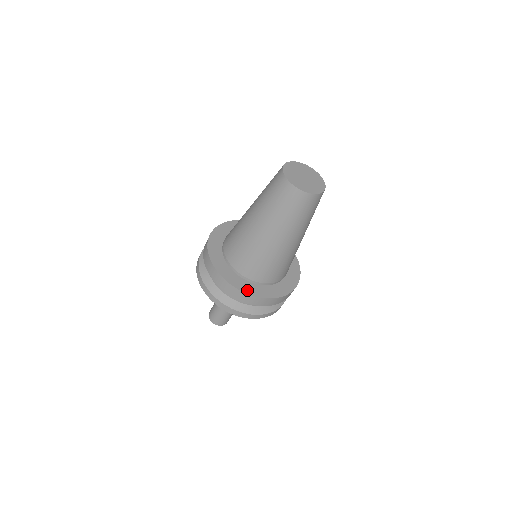
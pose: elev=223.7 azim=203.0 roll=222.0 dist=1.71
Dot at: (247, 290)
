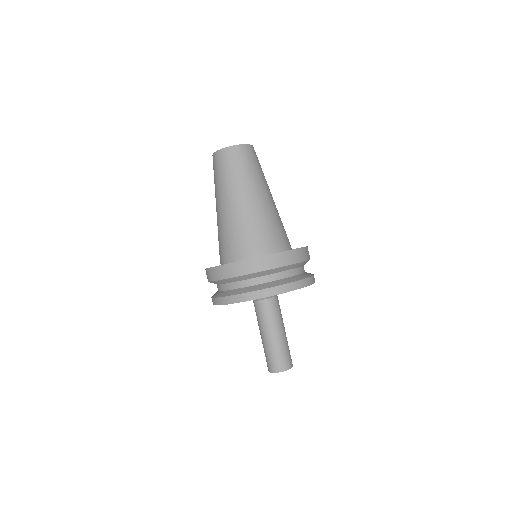
Dot at: occluded
